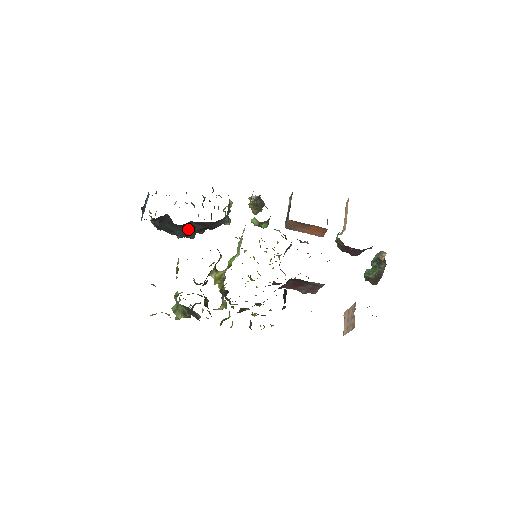
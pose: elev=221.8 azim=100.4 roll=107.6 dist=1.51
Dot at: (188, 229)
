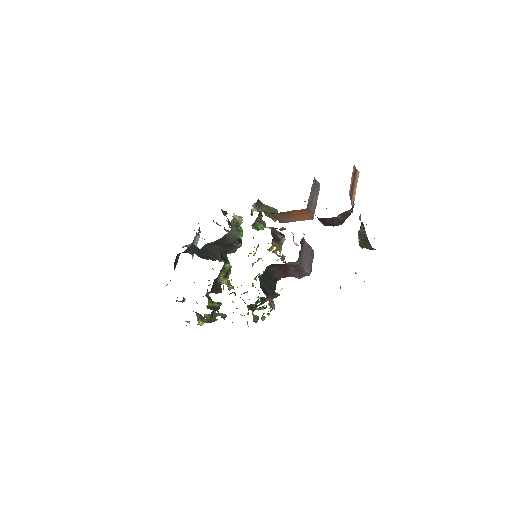
Dot at: (211, 251)
